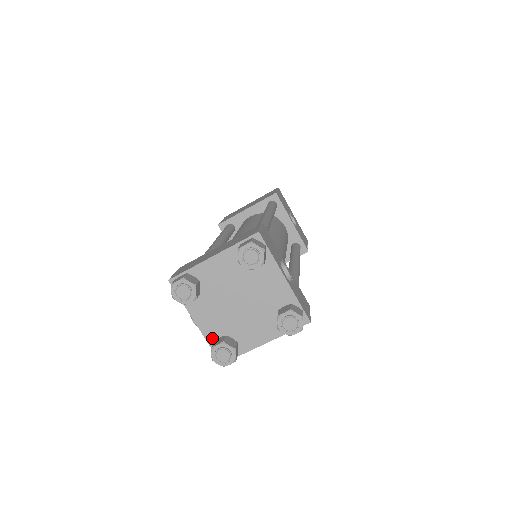
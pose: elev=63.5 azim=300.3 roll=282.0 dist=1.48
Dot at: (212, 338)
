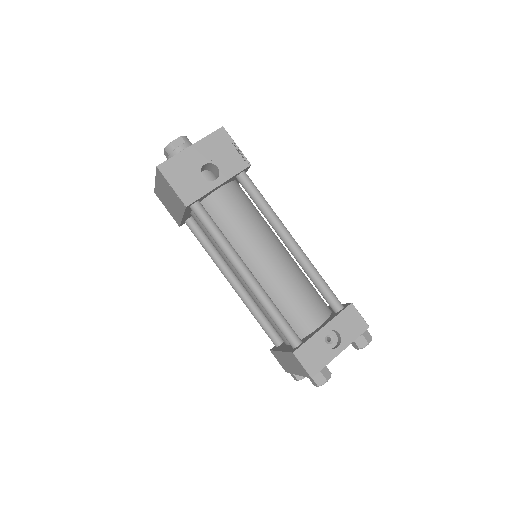
Dot at: occluded
